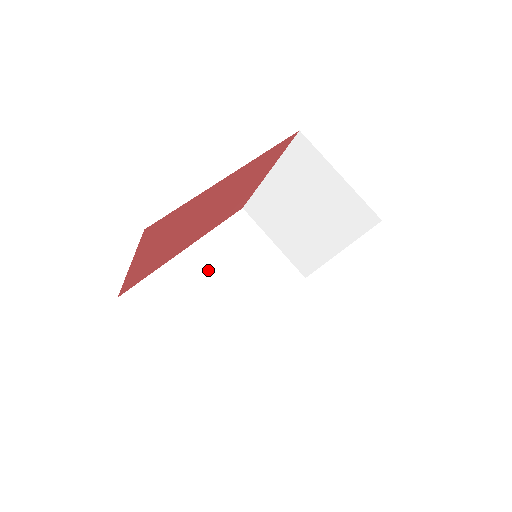
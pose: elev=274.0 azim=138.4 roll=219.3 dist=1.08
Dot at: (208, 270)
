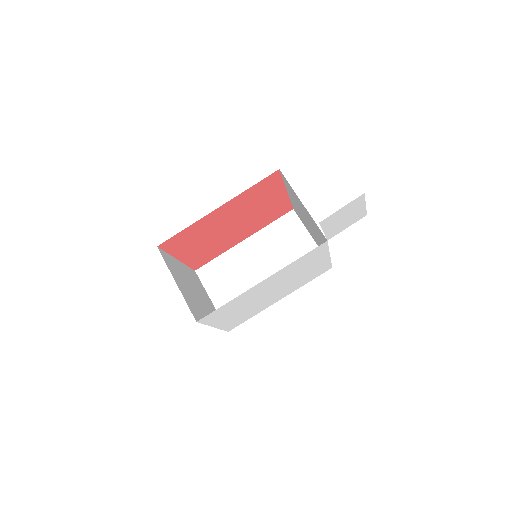
Dot at: (255, 256)
